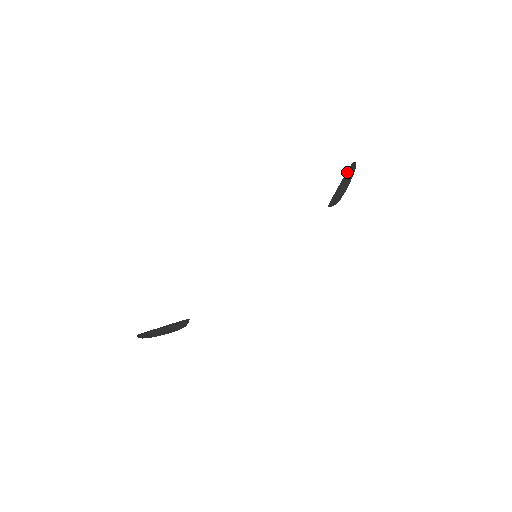
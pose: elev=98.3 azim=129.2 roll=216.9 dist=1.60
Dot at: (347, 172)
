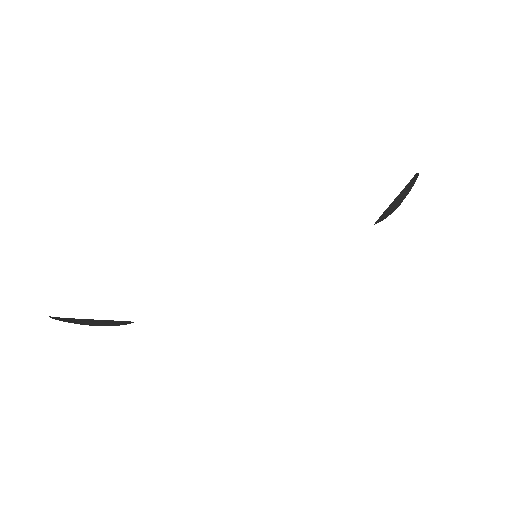
Dot at: (406, 186)
